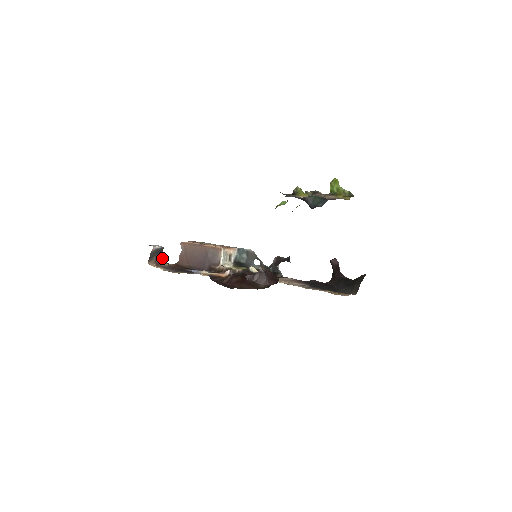
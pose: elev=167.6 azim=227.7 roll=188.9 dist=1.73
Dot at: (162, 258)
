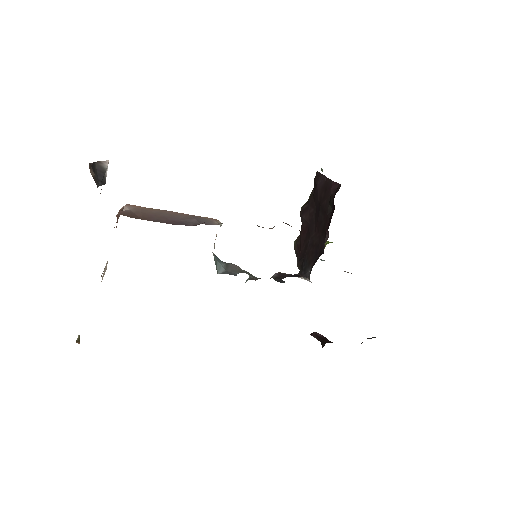
Dot at: occluded
